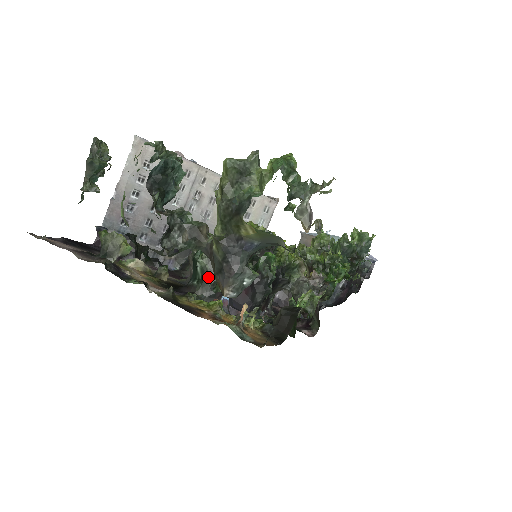
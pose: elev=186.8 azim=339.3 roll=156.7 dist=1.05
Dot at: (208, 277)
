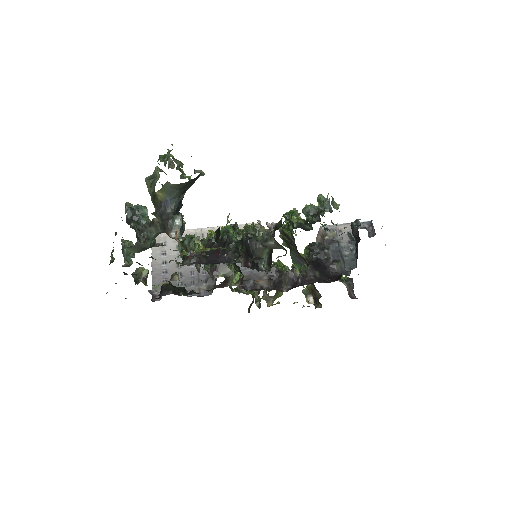
Dot at: occluded
